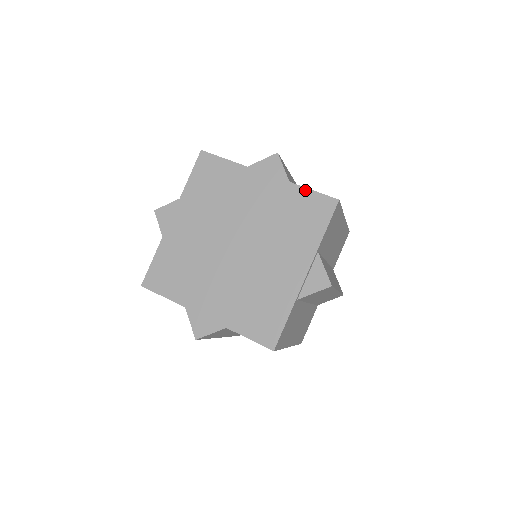
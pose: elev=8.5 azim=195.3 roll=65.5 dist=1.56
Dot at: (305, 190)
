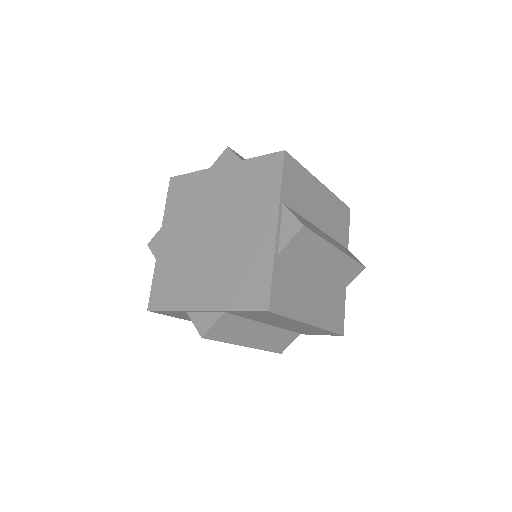
Dot at: (255, 159)
